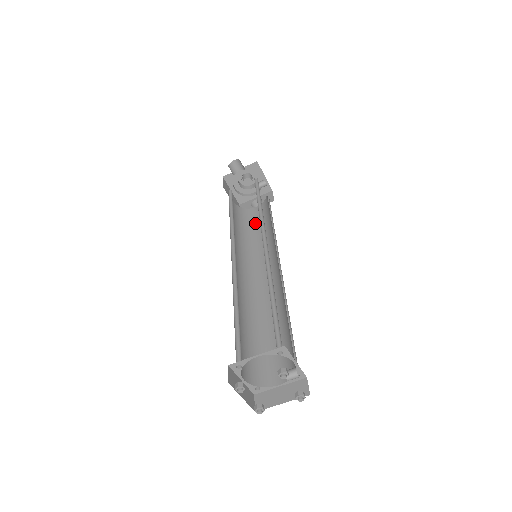
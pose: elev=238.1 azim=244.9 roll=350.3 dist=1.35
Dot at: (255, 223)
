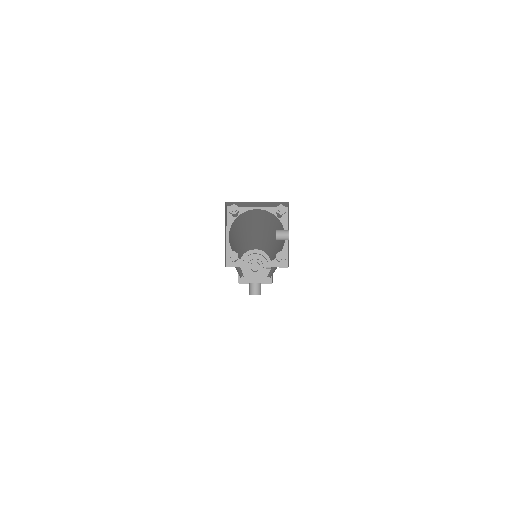
Dot at: occluded
